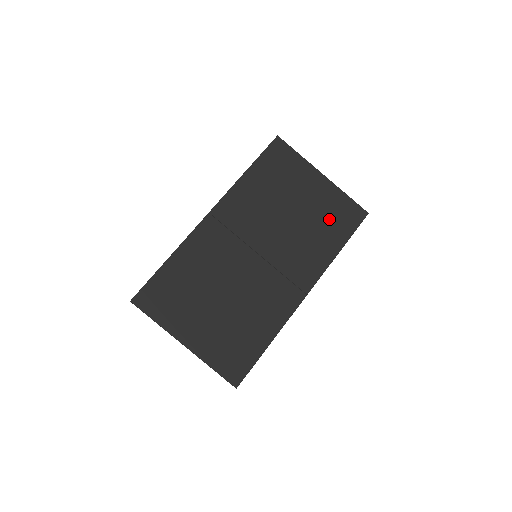
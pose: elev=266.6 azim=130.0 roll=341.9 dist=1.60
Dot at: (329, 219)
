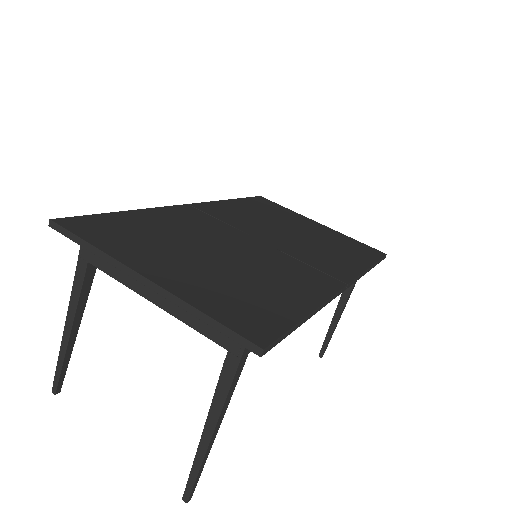
Dot at: (342, 245)
